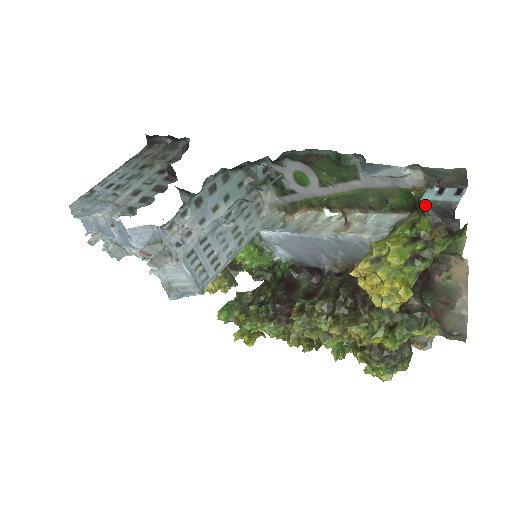
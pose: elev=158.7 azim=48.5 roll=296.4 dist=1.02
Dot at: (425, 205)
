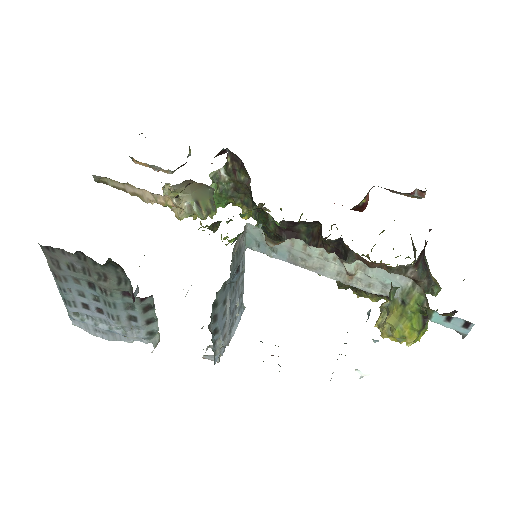
Dot at: (434, 319)
